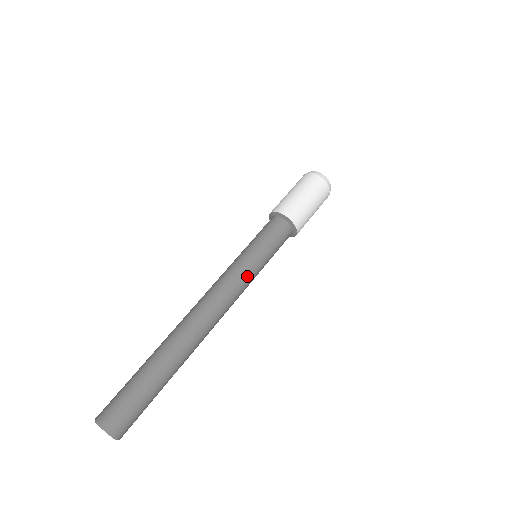
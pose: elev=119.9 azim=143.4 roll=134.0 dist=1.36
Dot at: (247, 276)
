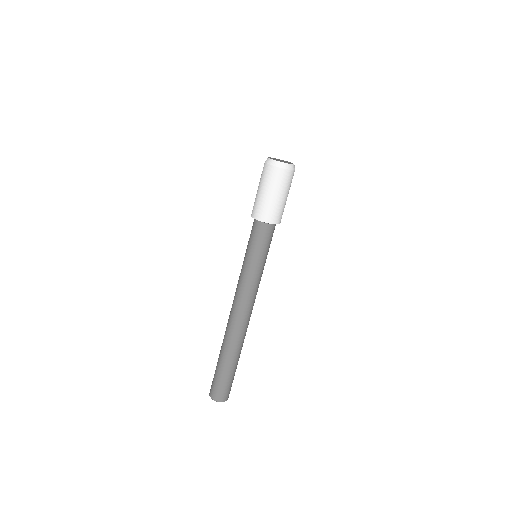
Dot at: (259, 280)
